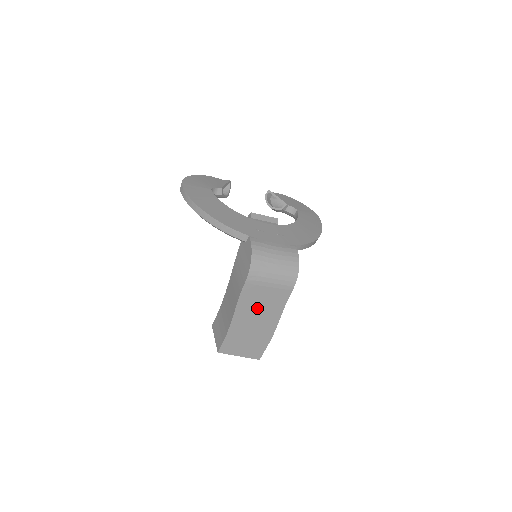
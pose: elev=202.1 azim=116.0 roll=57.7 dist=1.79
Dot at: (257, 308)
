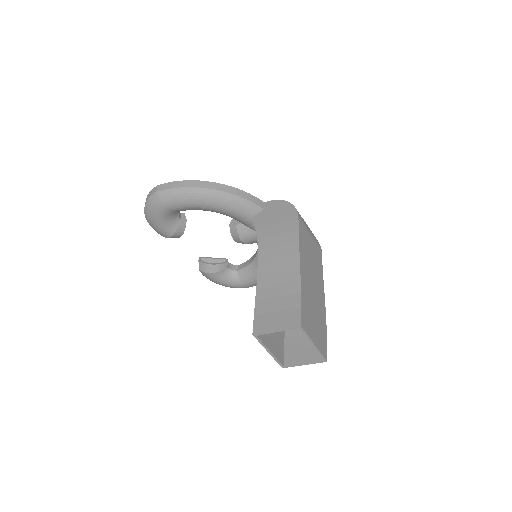
Dot at: (310, 263)
